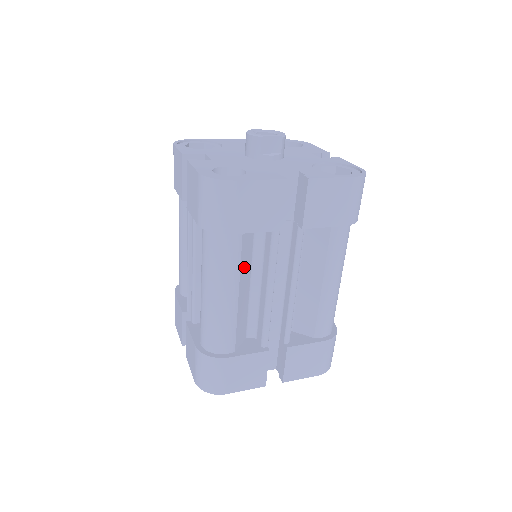
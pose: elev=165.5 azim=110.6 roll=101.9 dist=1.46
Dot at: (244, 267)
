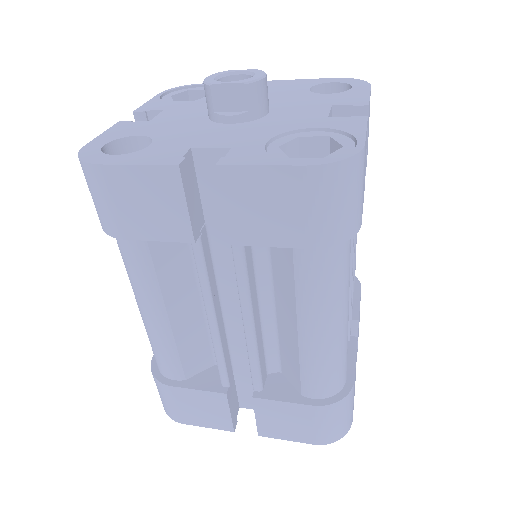
Dot at: (172, 281)
